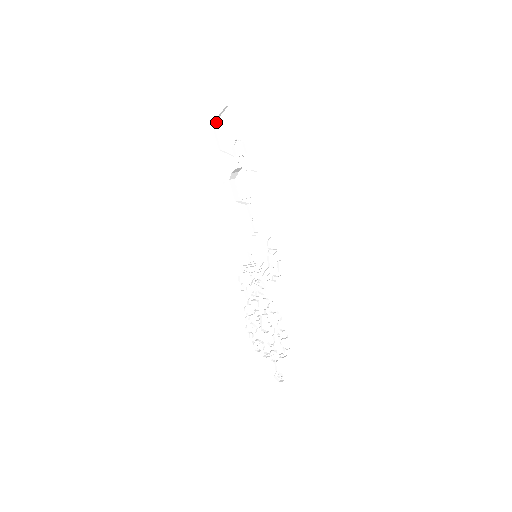
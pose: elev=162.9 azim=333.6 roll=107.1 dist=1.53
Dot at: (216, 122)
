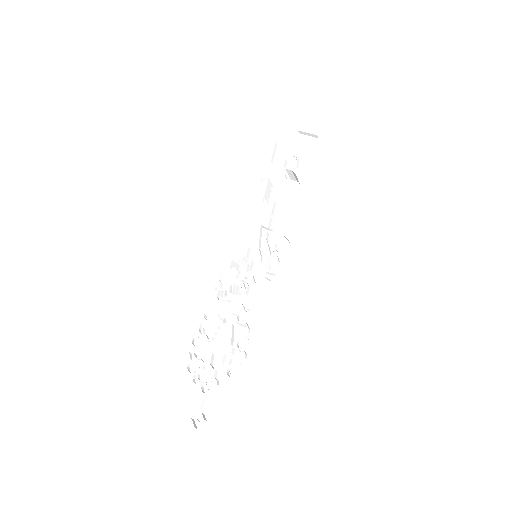
Dot at: (281, 143)
